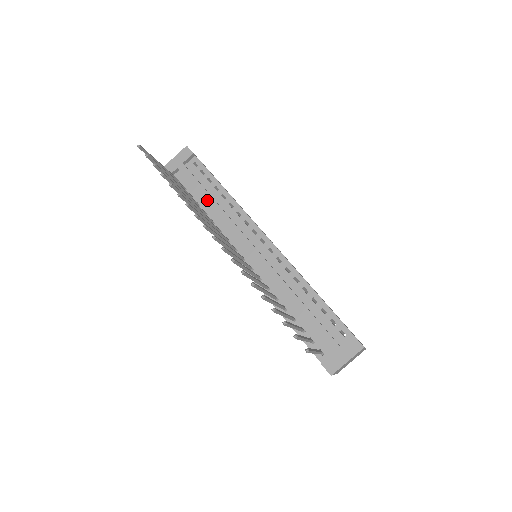
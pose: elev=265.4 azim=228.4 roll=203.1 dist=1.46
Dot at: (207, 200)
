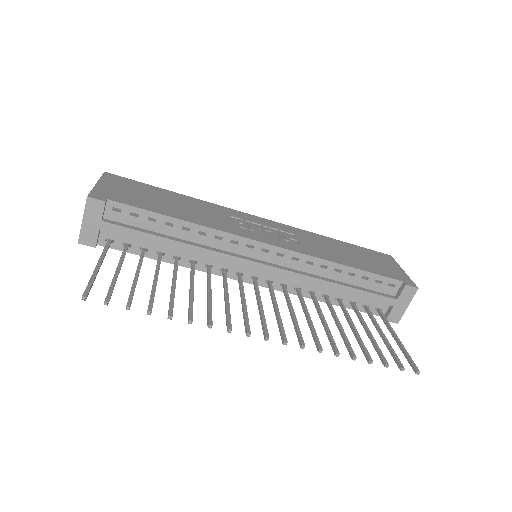
Dot at: (171, 247)
